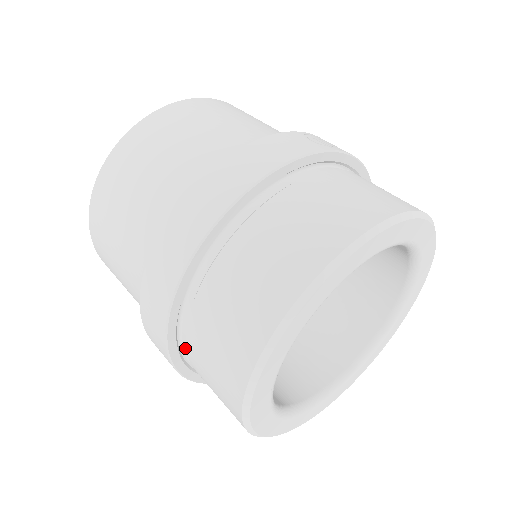
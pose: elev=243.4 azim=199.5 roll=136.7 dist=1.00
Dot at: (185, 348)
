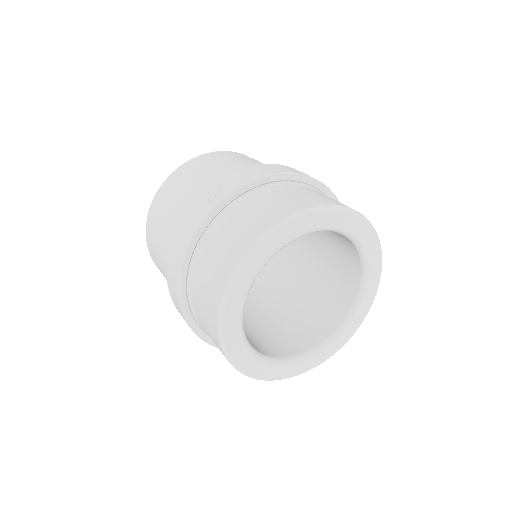
Dot at: occluded
